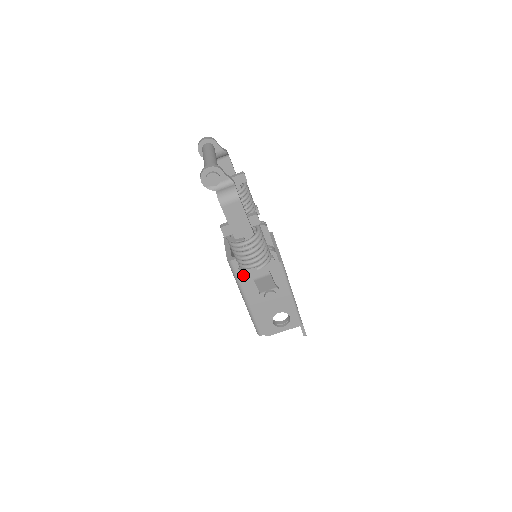
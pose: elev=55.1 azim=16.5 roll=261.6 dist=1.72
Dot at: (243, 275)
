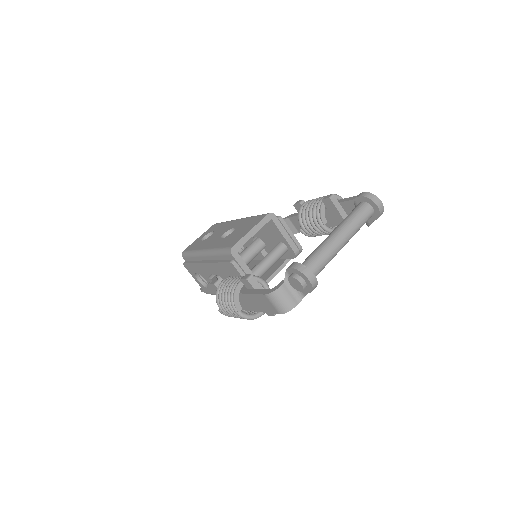
Dot at: (213, 286)
